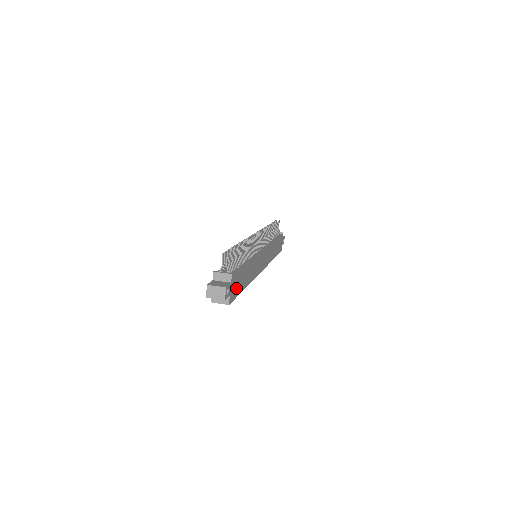
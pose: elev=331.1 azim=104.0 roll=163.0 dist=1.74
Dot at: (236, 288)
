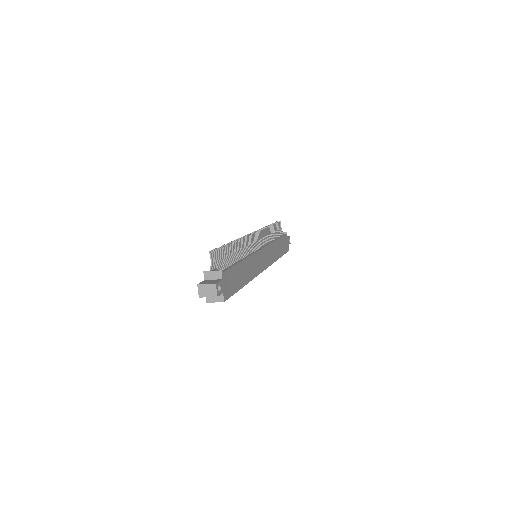
Dot at: (231, 285)
